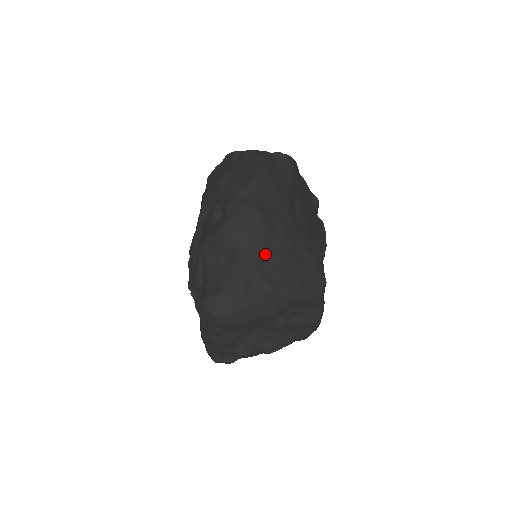
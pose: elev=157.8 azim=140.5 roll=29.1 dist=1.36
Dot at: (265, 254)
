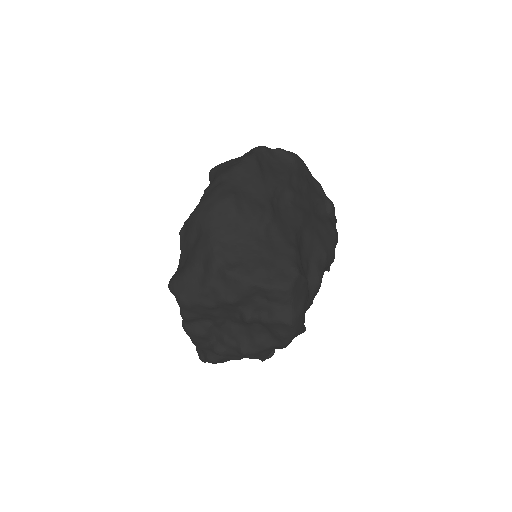
Dot at: (228, 236)
